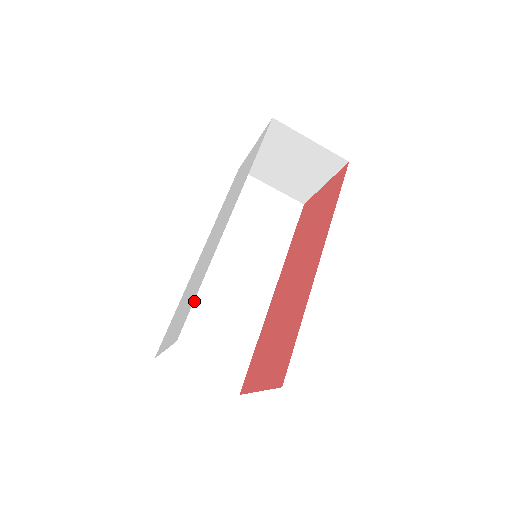
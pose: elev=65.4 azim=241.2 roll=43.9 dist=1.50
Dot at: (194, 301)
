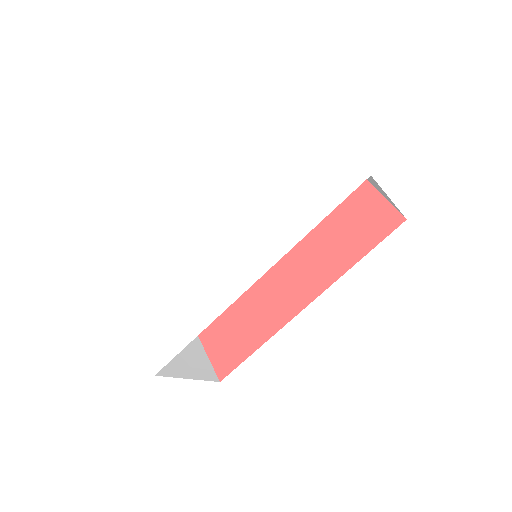
Dot at: occluded
